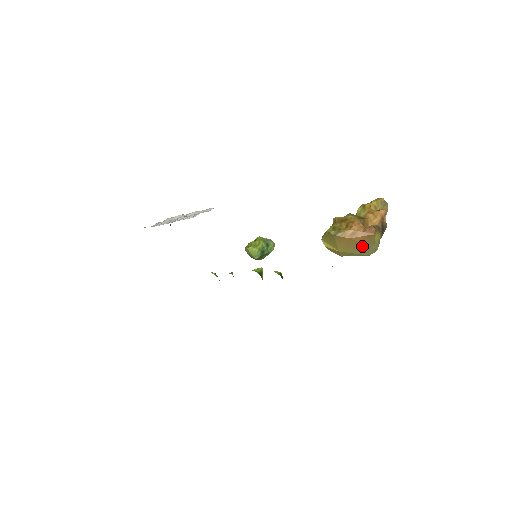
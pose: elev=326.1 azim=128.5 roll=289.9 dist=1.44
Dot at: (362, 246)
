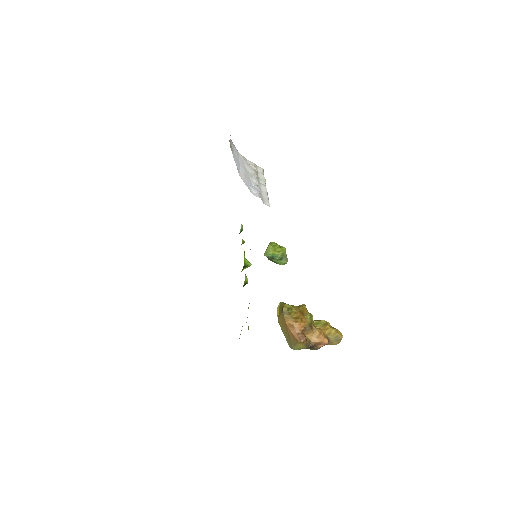
Dot at: (289, 337)
